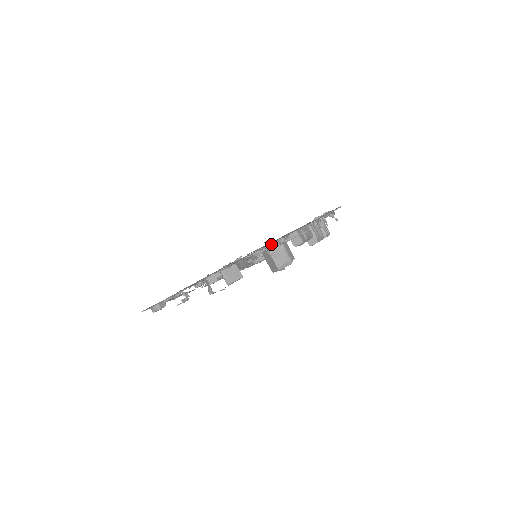
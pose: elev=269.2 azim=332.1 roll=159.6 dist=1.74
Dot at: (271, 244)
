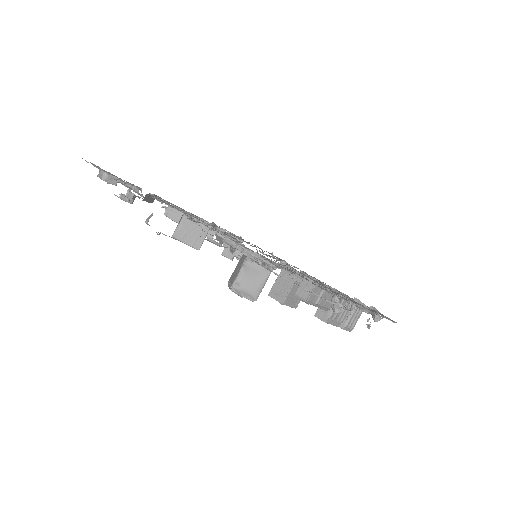
Dot at: (258, 254)
